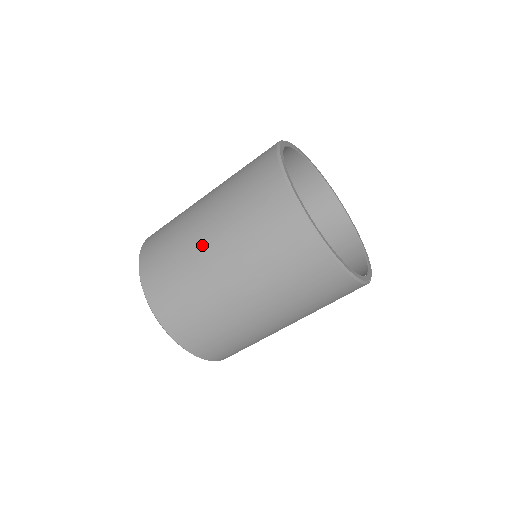
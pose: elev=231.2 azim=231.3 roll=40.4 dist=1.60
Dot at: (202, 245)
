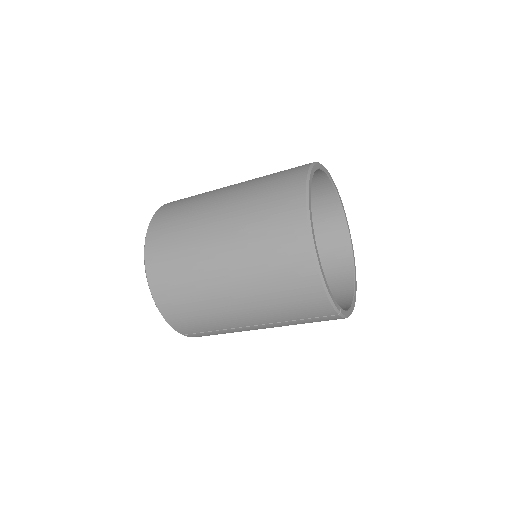
Dot at: (214, 205)
